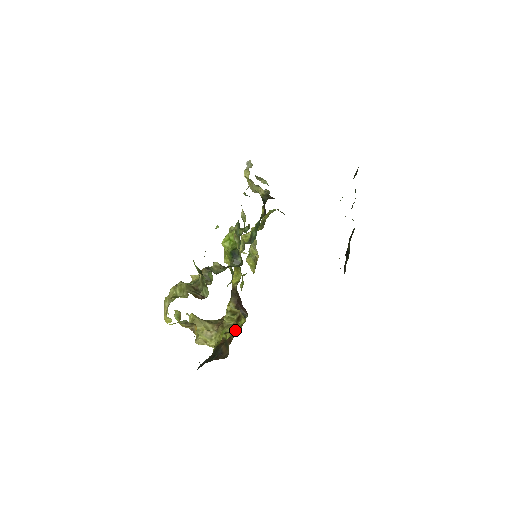
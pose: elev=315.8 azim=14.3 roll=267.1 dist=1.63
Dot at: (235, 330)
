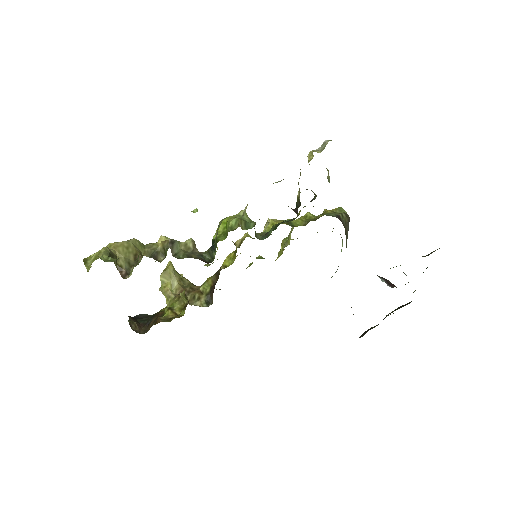
Dot at: (178, 313)
